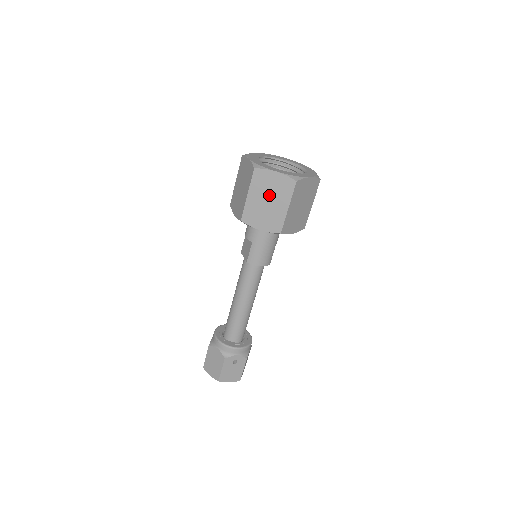
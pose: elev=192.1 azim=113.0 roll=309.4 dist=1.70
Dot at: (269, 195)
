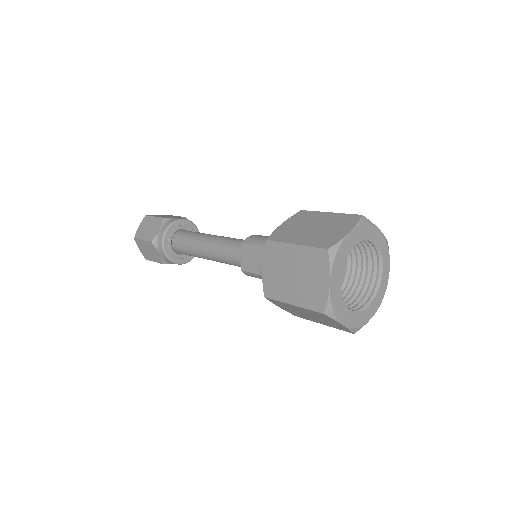
Dot at: (315, 317)
